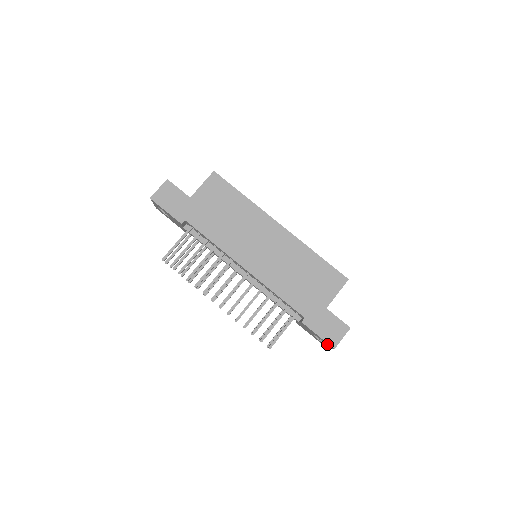
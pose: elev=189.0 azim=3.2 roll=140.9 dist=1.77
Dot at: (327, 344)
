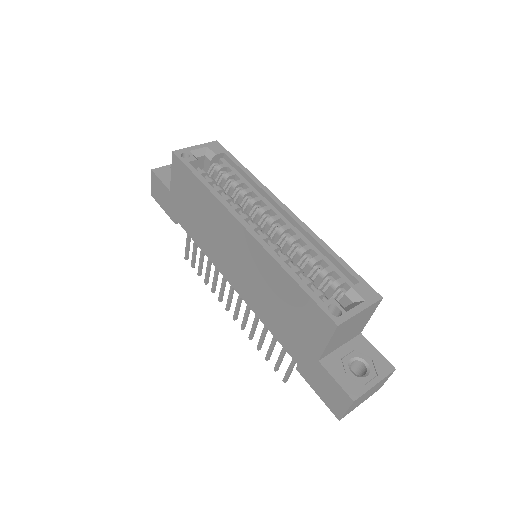
Dot at: occluded
